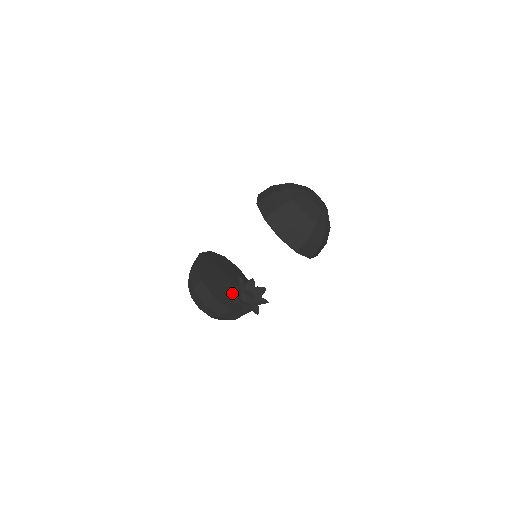
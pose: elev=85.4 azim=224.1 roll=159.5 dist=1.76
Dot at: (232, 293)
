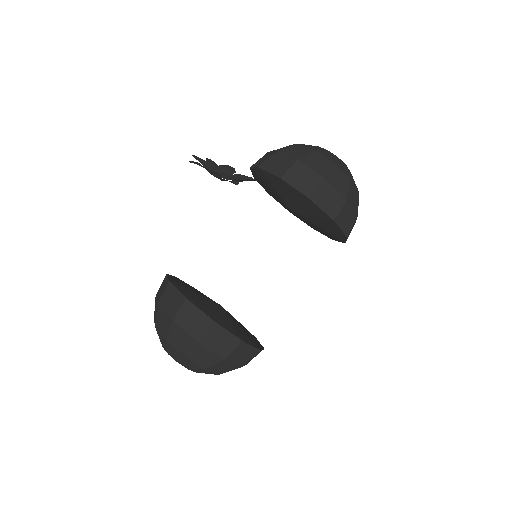
Dot at: (220, 314)
